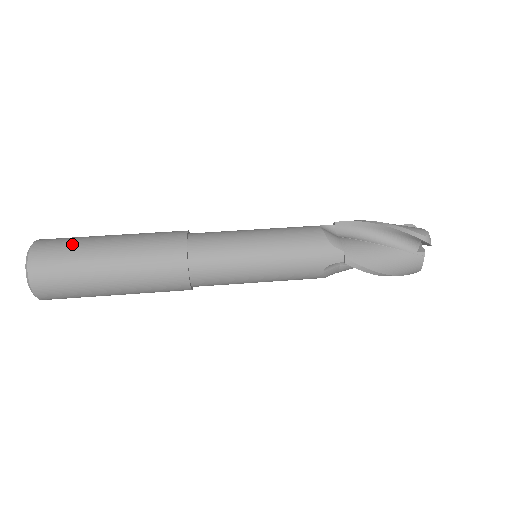
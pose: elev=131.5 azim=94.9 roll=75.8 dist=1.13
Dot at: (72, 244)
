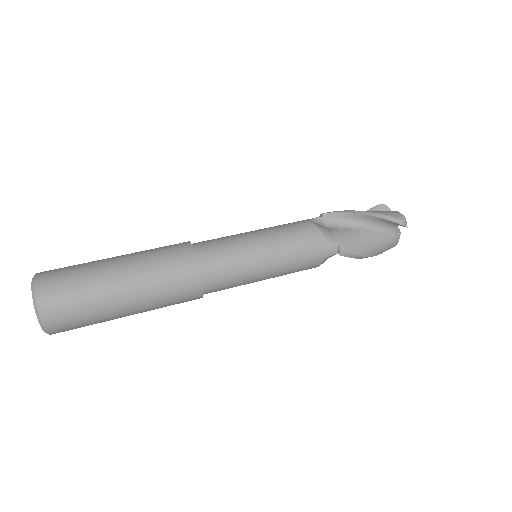
Dot at: (78, 277)
